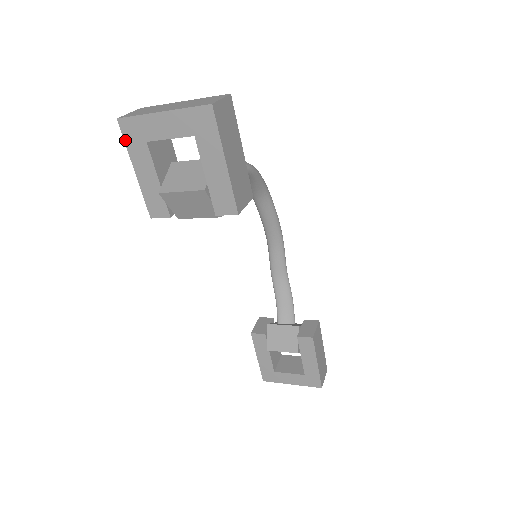
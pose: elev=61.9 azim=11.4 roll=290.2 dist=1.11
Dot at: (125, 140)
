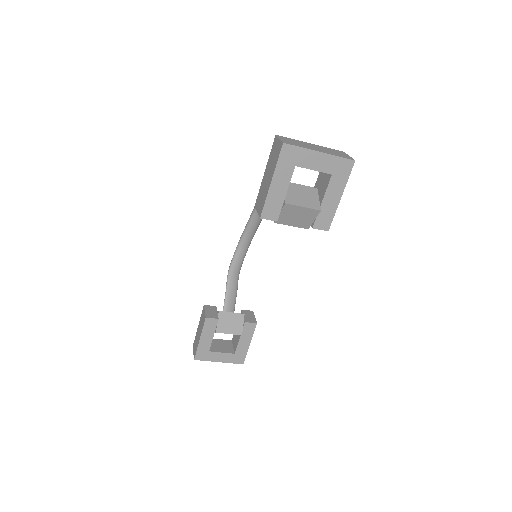
Dot at: (279, 159)
